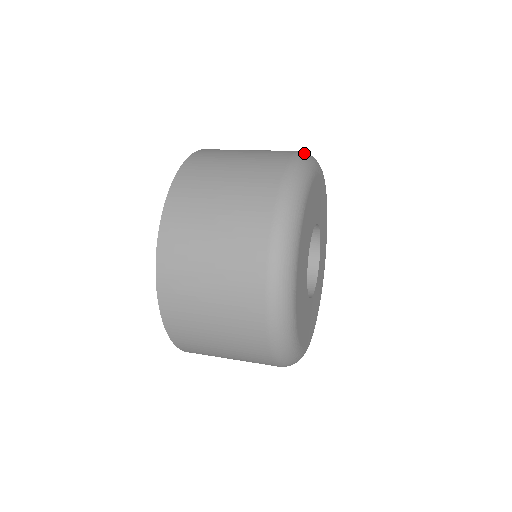
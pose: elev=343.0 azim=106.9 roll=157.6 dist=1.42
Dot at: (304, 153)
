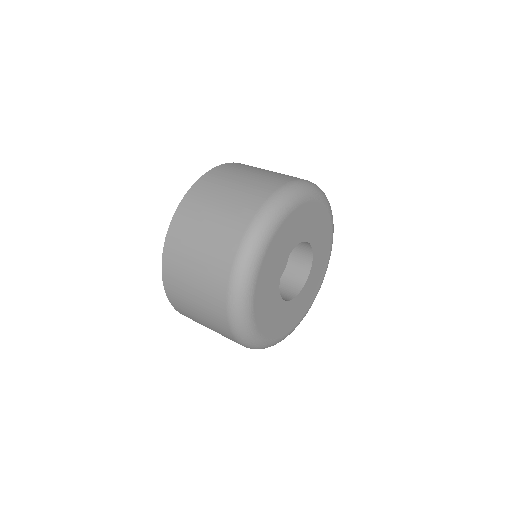
Dot at: (313, 183)
